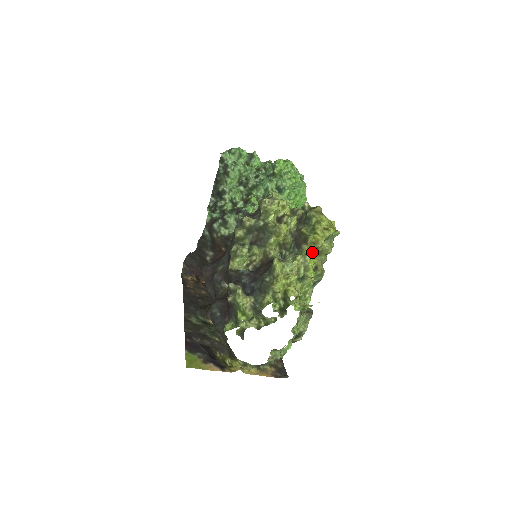
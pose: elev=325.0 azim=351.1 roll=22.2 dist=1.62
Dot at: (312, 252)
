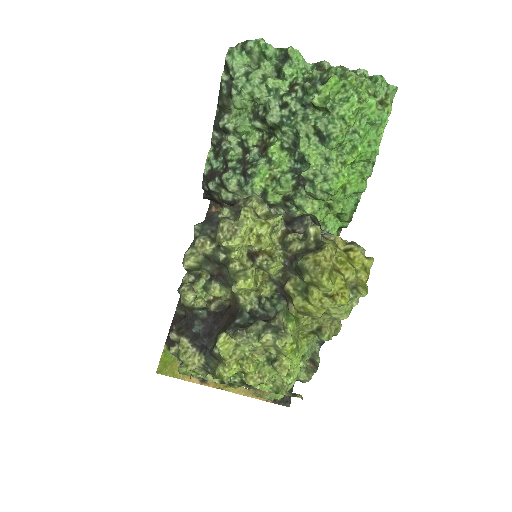
Dot at: occluded
